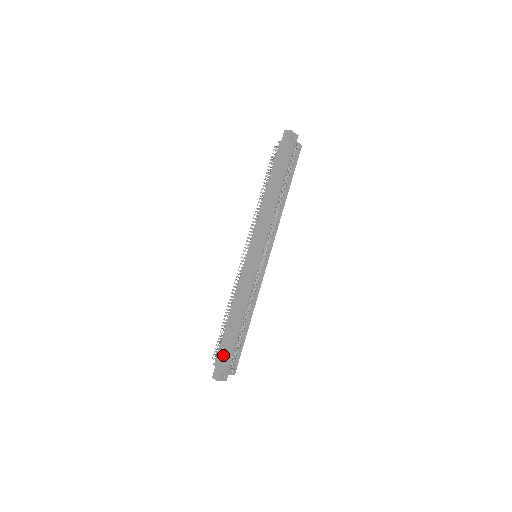
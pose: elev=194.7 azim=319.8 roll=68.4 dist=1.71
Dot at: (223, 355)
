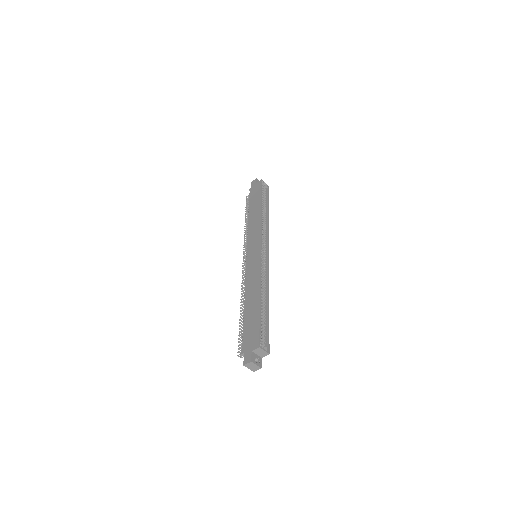
Dot at: (250, 336)
